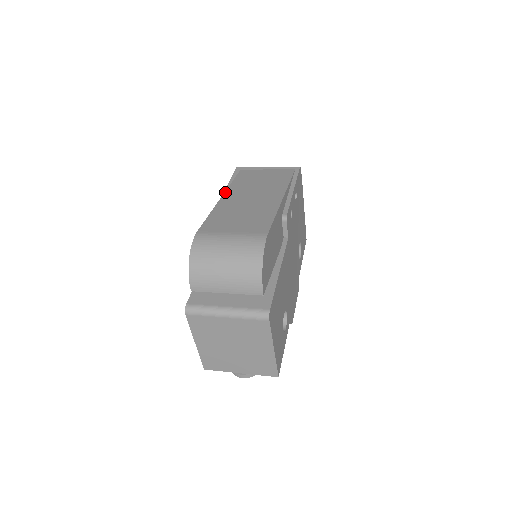
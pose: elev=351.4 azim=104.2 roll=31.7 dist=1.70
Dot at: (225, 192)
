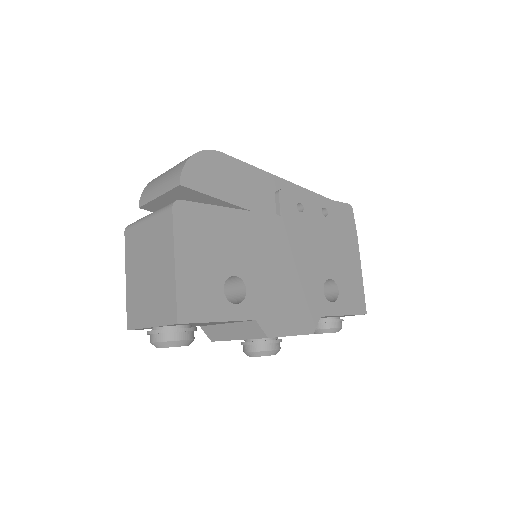
Dot at: occluded
